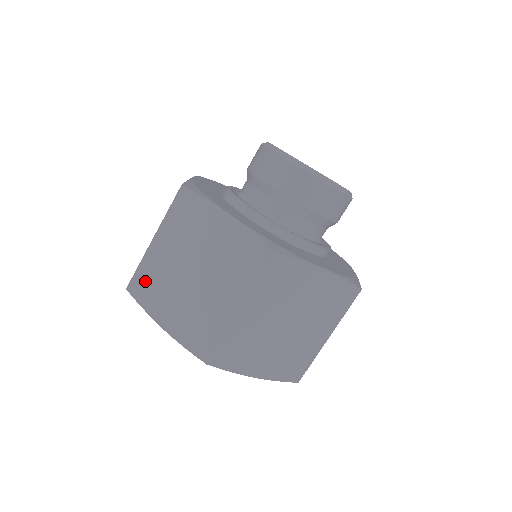
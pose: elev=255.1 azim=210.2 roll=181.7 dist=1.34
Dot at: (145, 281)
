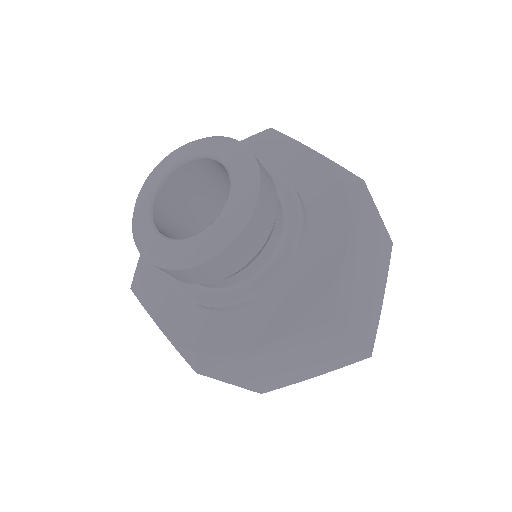
Dot at: (267, 386)
